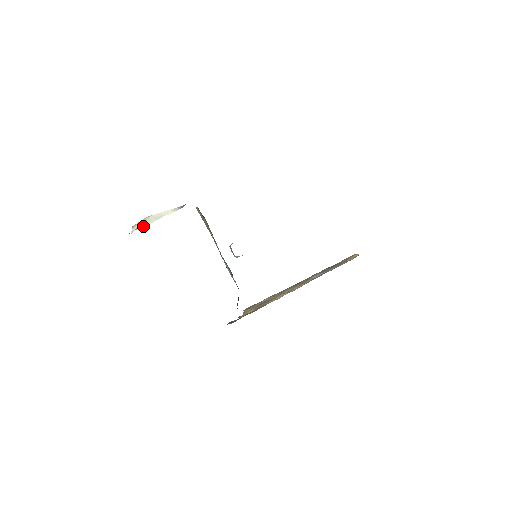
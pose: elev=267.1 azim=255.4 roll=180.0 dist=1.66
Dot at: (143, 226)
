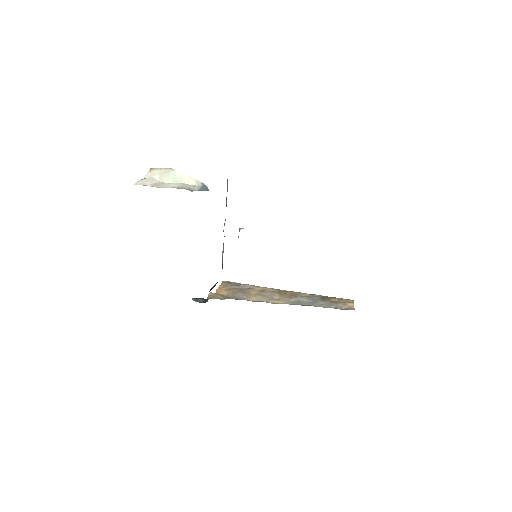
Dot at: (158, 180)
